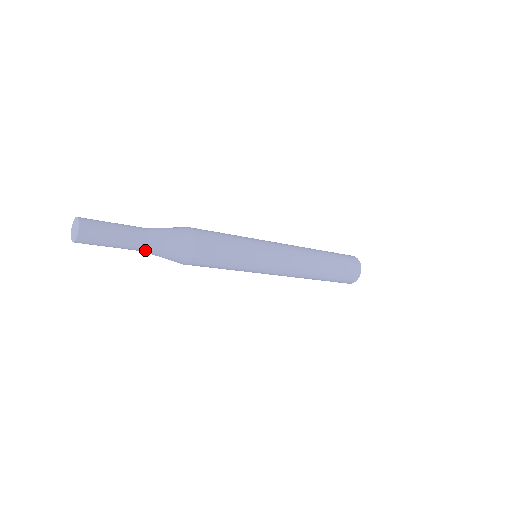
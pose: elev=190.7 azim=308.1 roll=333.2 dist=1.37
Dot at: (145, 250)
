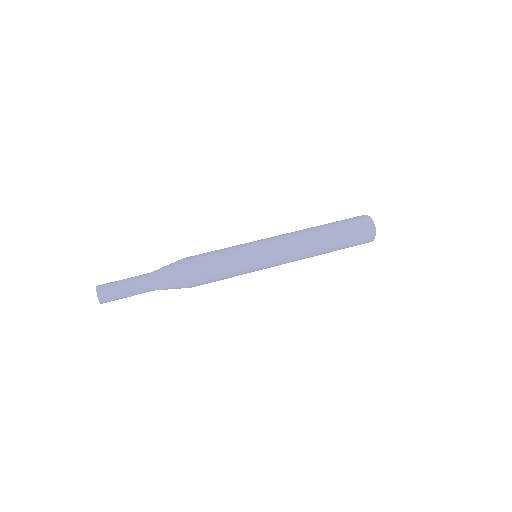
Dot at: occluded
